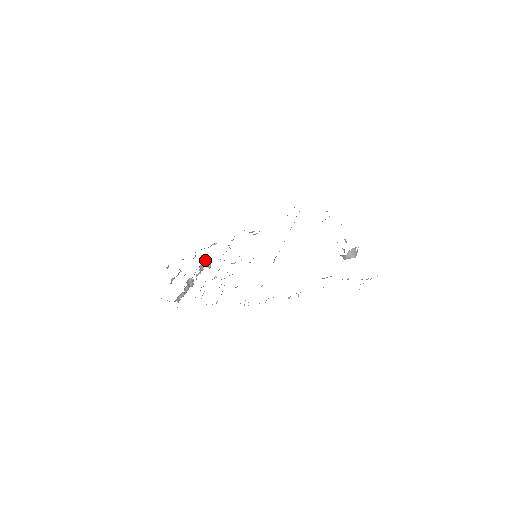
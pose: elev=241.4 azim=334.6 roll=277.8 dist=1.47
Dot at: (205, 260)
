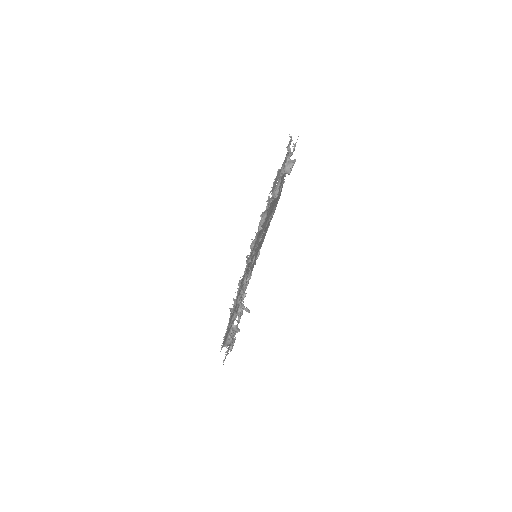
Dot at: (239, 307)
